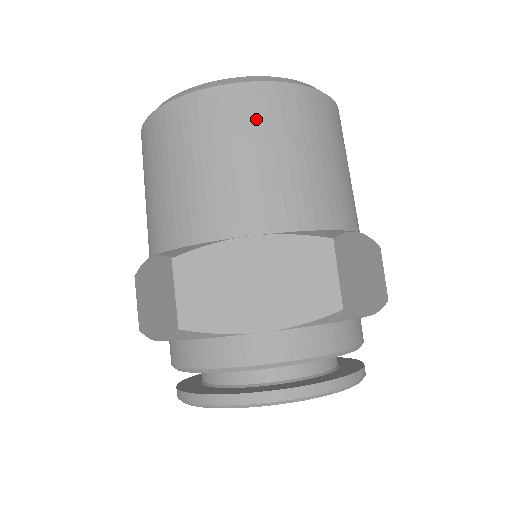
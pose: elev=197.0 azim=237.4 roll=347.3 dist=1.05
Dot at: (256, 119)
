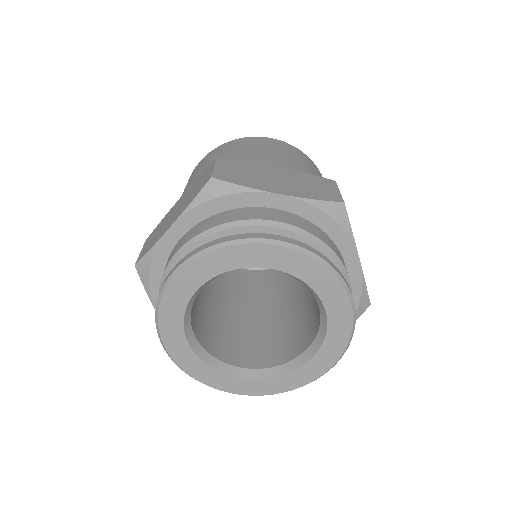
Dot at: (284, 148)
